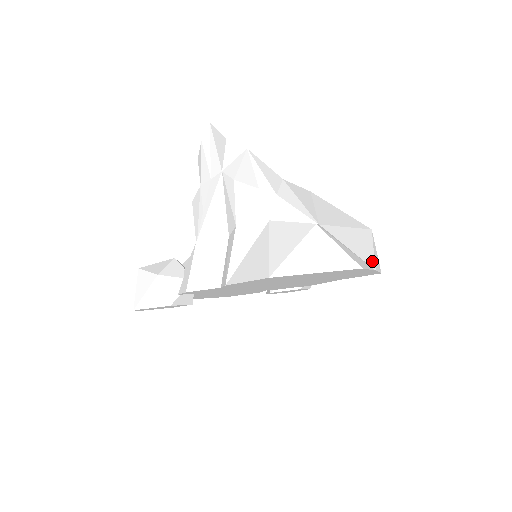
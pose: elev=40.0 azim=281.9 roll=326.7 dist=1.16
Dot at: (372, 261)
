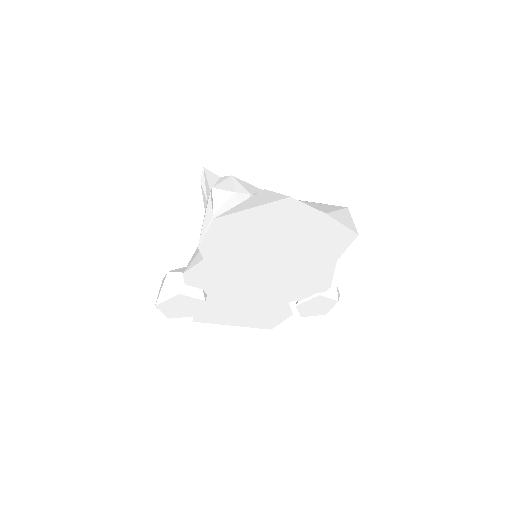
Dot at: (327, 212)
